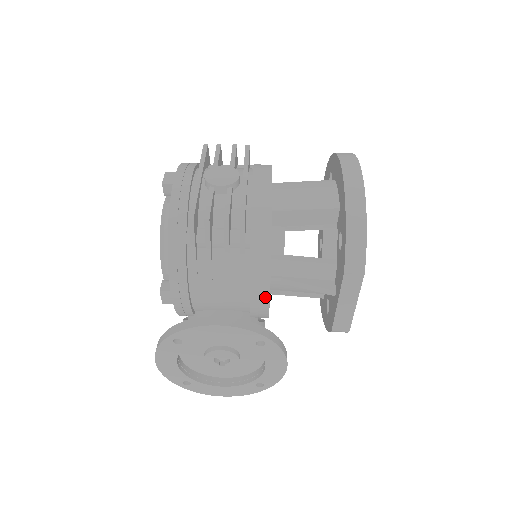
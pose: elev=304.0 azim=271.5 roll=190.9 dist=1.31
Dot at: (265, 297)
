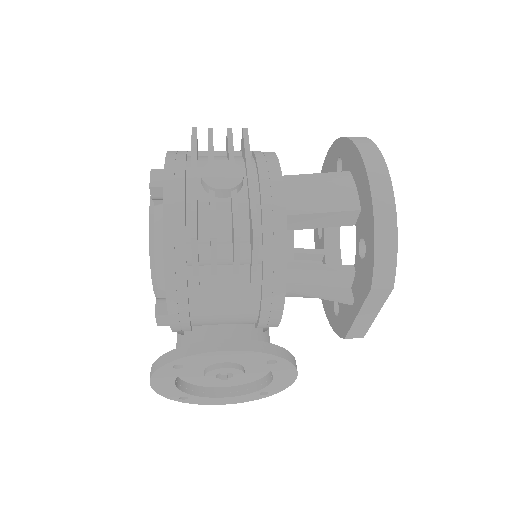
Dot at: (277, 314)
